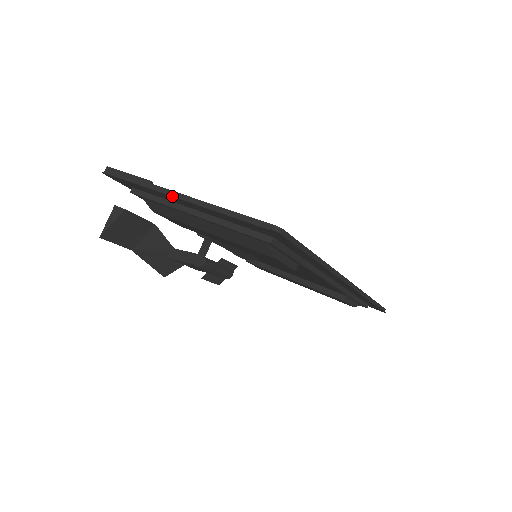
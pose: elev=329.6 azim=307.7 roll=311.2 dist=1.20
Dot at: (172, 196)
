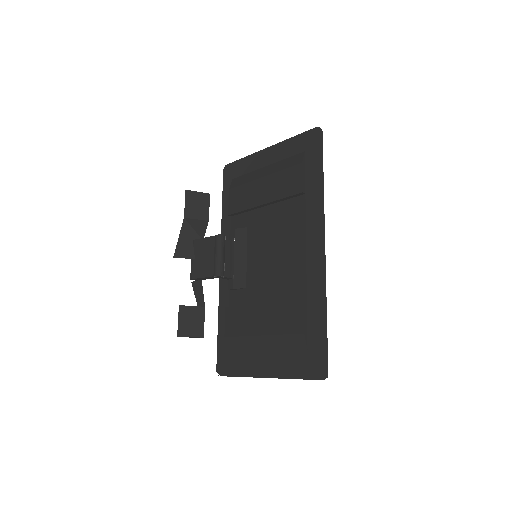
Dot at: (266, 148)
